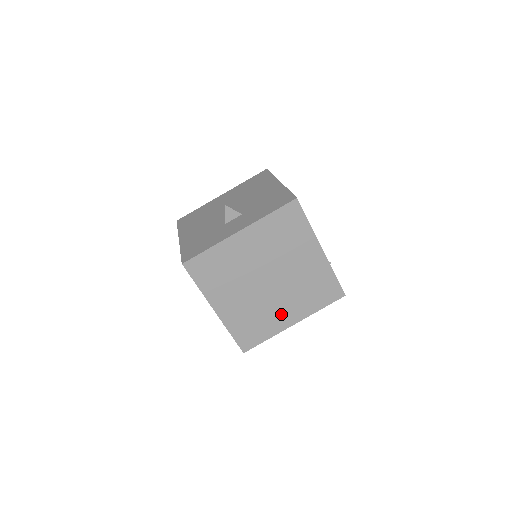
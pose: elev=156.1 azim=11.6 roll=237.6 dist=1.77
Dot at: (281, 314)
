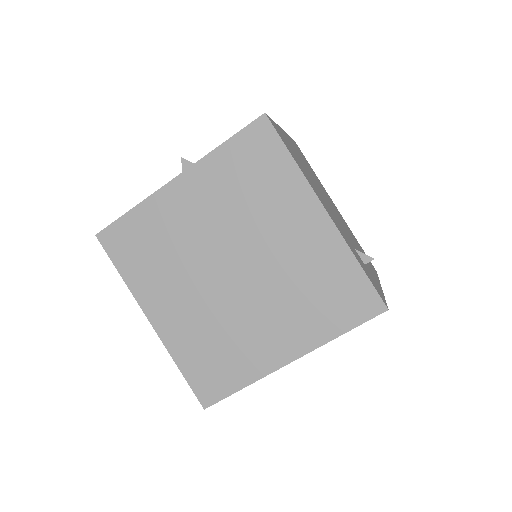
Dot at: (263, 338)
